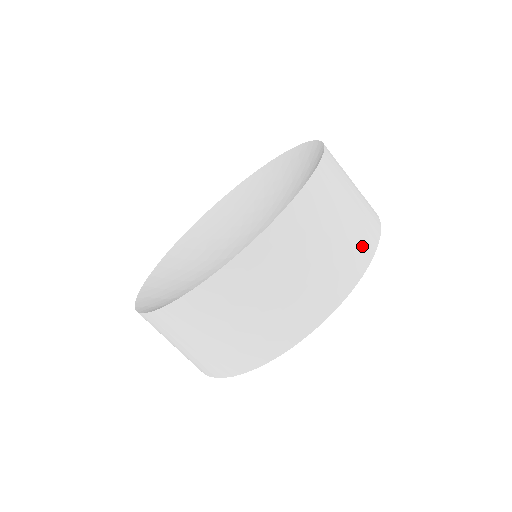
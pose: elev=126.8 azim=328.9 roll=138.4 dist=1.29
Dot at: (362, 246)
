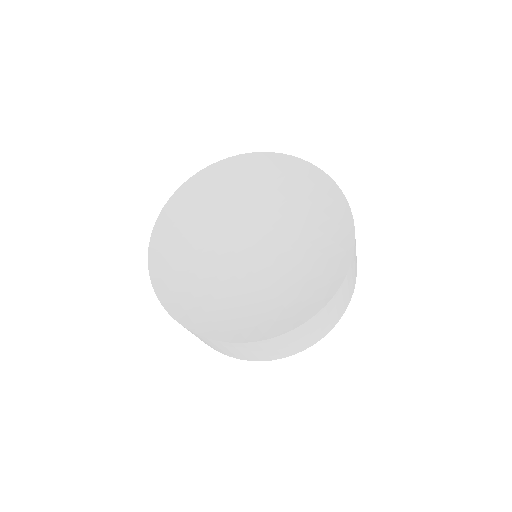
Dot at: (327, 329)
